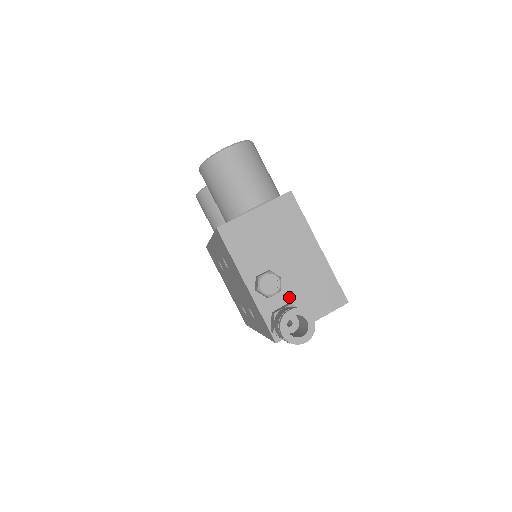
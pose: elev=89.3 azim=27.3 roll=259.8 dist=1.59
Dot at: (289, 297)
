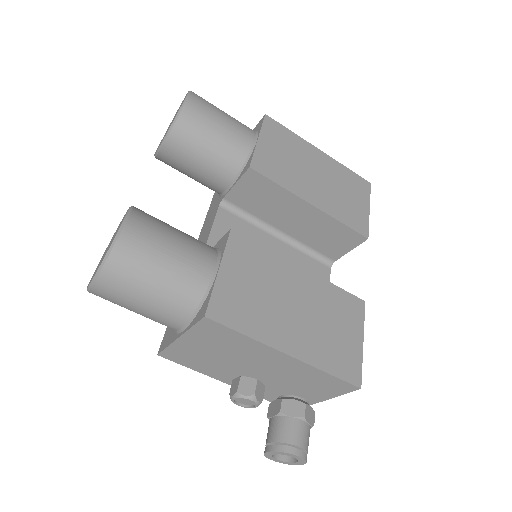
Dot at: (282, 388)
